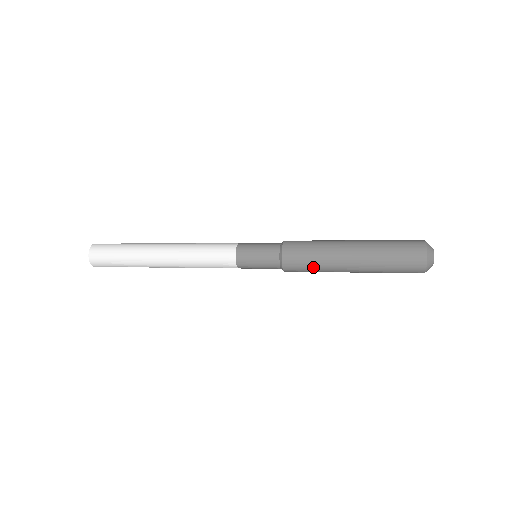
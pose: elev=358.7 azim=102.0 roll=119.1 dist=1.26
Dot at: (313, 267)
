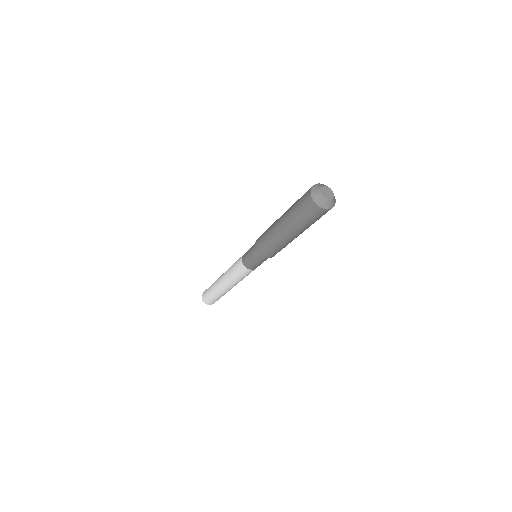
Dot at: (277, 249)
